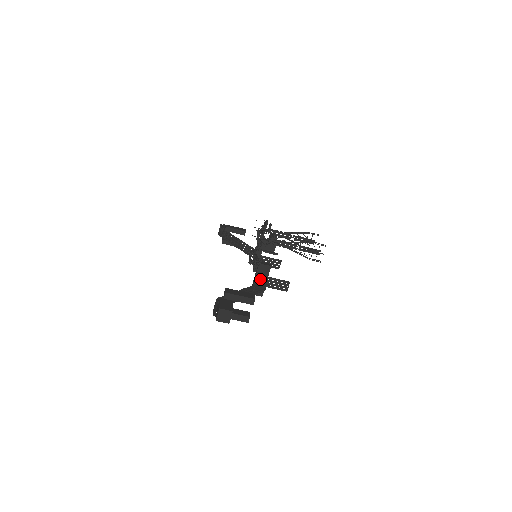
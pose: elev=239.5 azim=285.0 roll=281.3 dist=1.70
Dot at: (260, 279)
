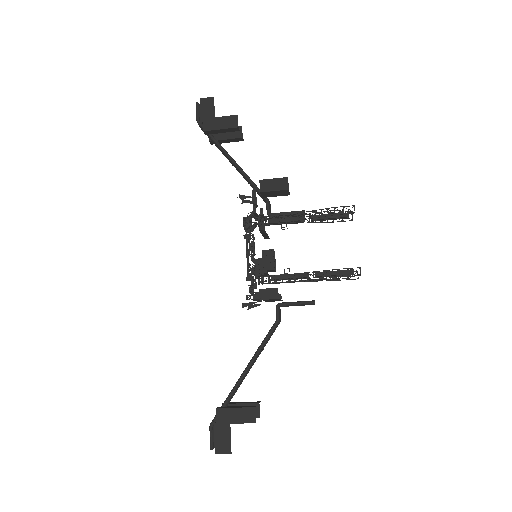
Dot at: occluded
